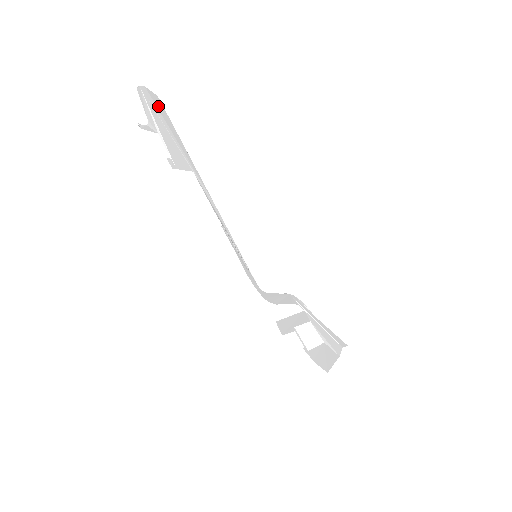
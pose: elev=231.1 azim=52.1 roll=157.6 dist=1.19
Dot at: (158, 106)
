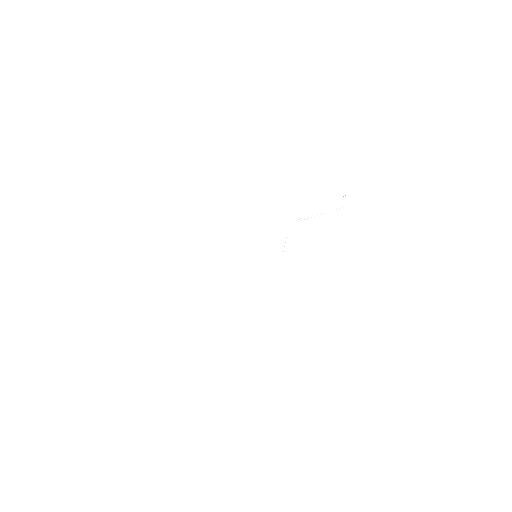
Dot at: (136, 277)
